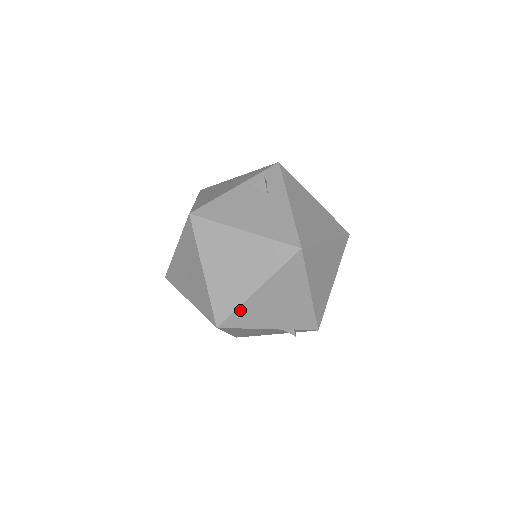
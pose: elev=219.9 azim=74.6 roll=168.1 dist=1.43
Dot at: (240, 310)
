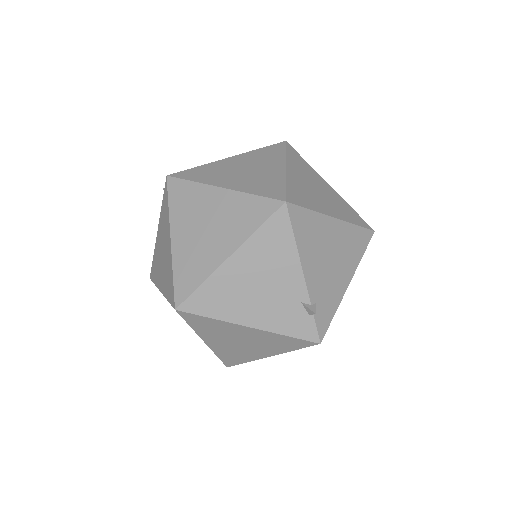
Dot at: (311, 215)
